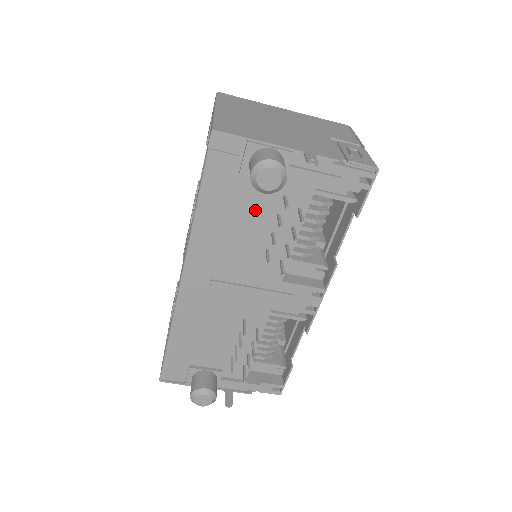
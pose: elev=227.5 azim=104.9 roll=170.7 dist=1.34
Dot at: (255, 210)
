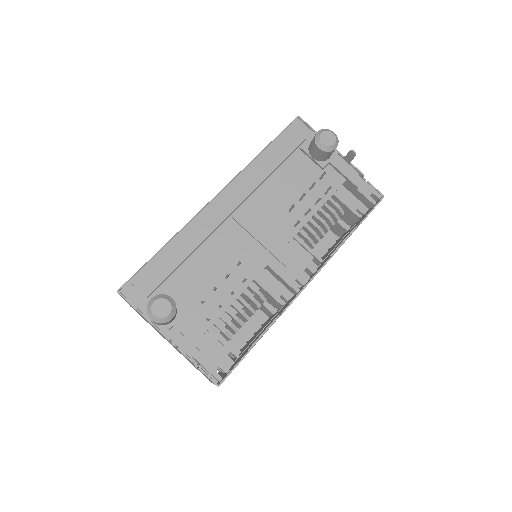
Dot at: (297, 177)
